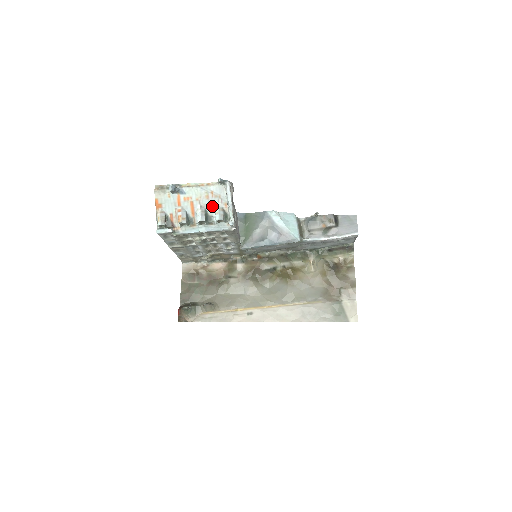
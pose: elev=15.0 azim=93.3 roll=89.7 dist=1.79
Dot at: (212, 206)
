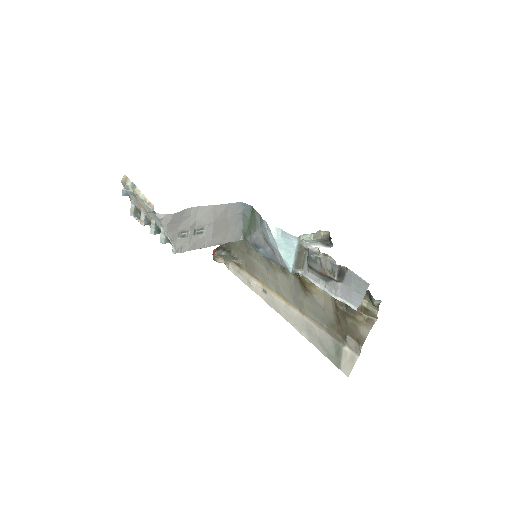
Dot at: (159, 224)
